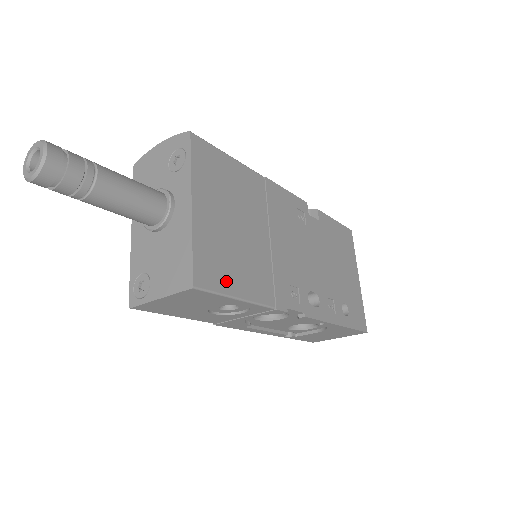
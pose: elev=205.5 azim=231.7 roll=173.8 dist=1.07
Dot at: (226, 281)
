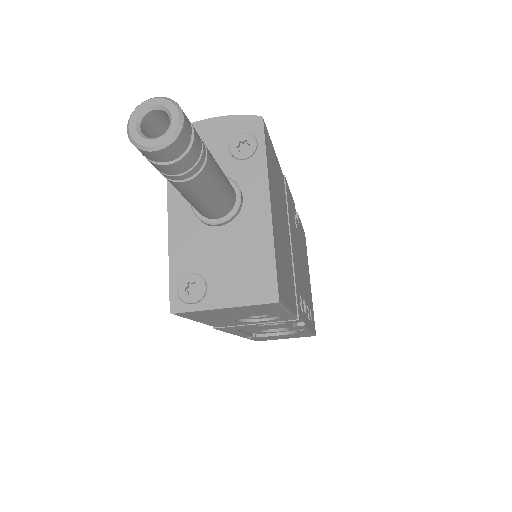
Dot at: (285, 292)
